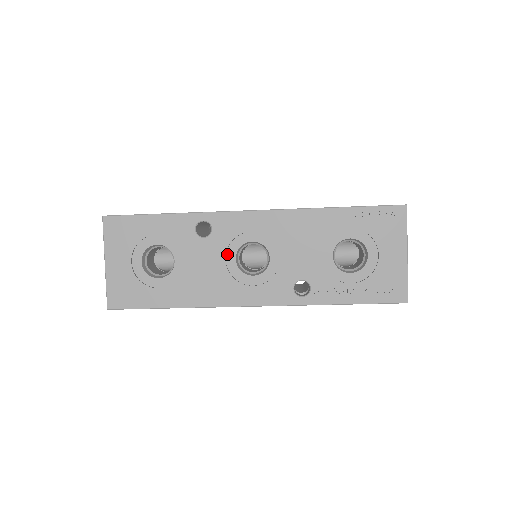
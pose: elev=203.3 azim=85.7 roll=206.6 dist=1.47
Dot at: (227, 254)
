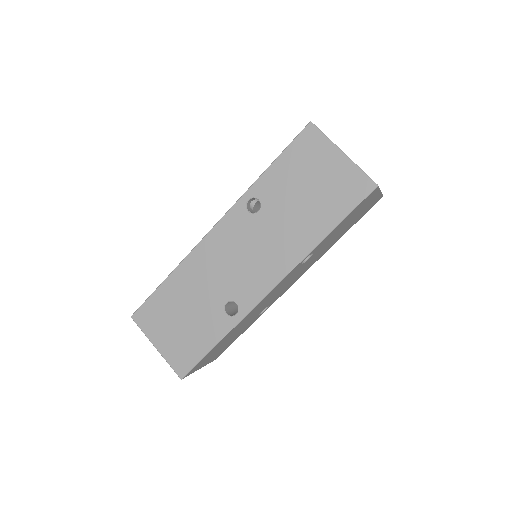
Dot at: occluded
